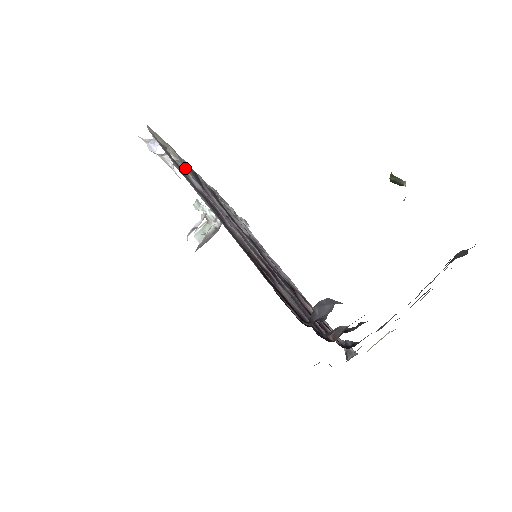
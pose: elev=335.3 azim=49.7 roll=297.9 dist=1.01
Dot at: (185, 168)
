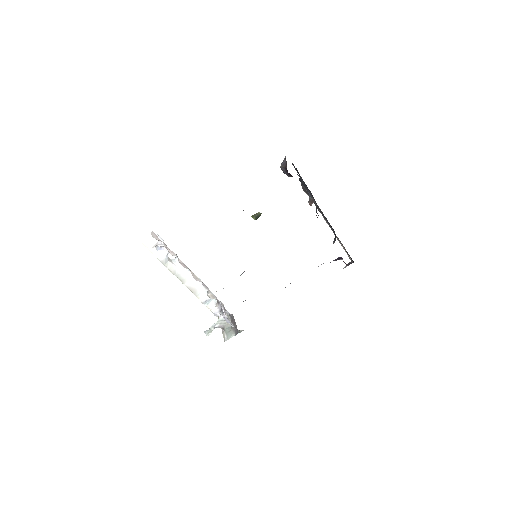
Dot at: occluded
